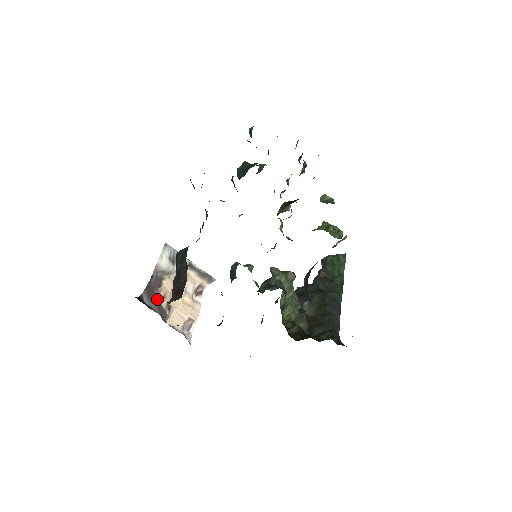
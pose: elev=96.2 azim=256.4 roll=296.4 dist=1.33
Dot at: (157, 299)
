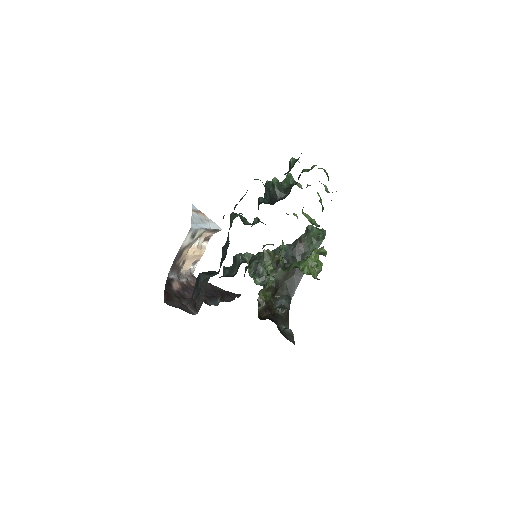
Dot at: (177, 265)
